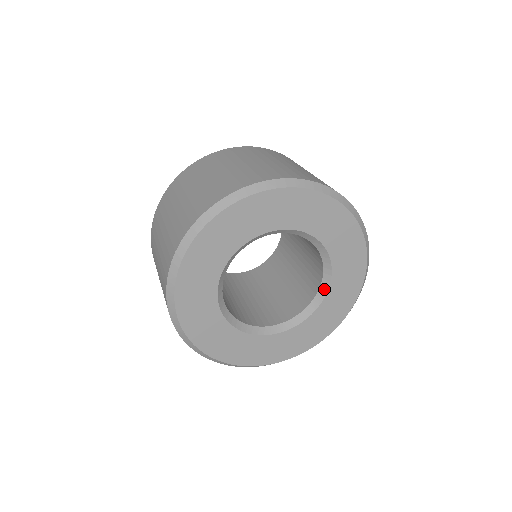
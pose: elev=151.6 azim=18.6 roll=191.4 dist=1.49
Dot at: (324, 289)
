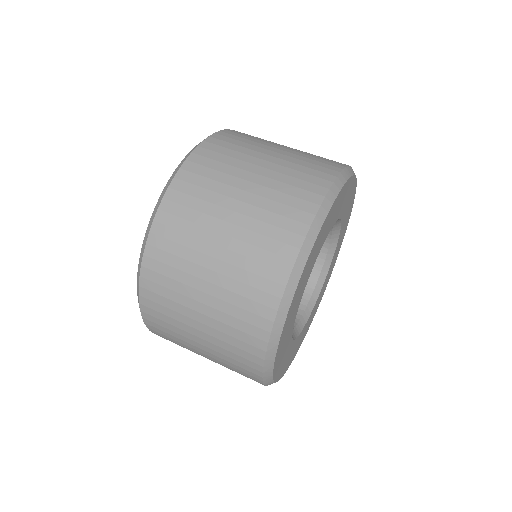
Dot at: (333, 246)
